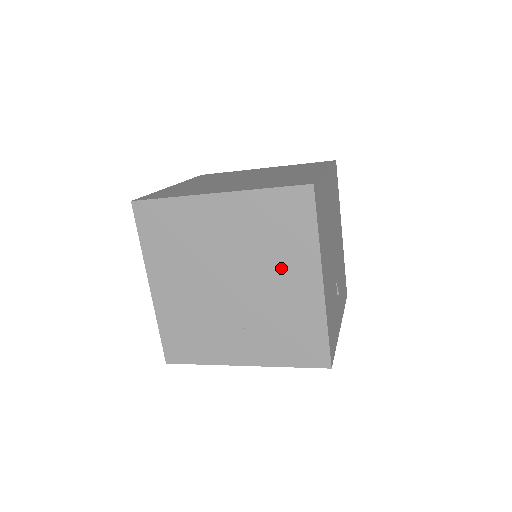
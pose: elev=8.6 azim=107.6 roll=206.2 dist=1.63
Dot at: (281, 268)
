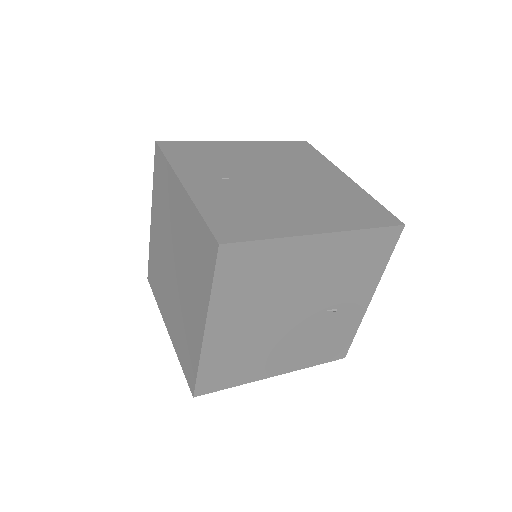
Dot at: occluded
